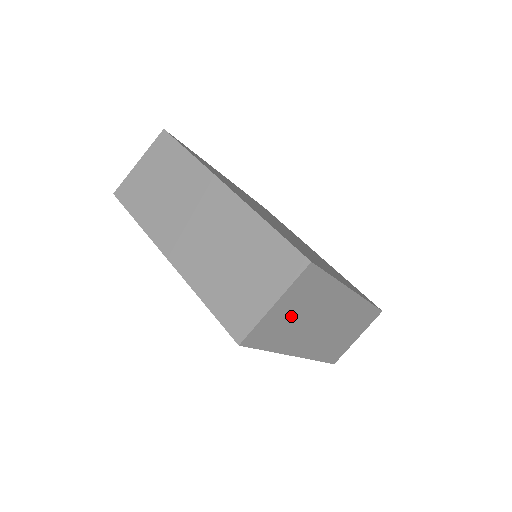
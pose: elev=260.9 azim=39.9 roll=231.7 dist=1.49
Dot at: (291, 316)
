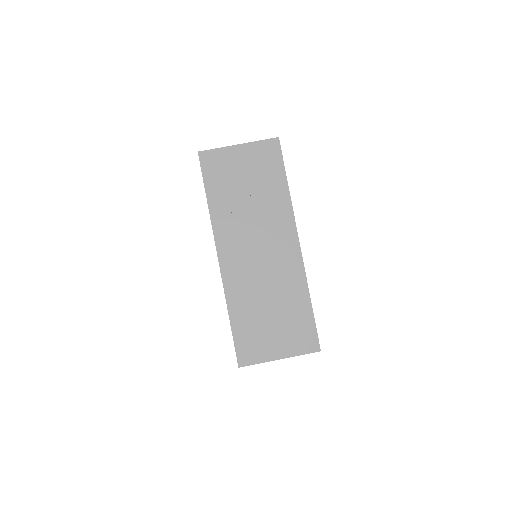
Dot at: (241, 181)
